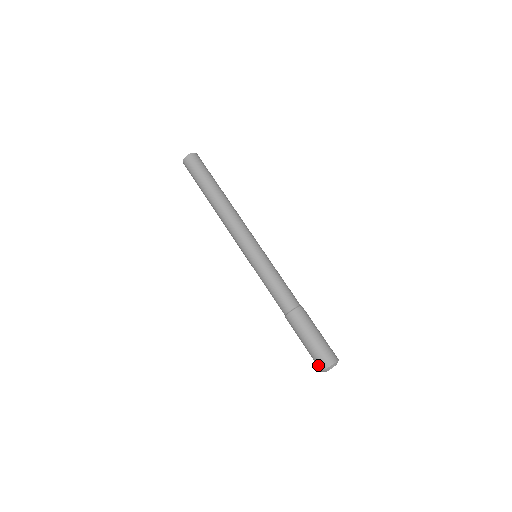
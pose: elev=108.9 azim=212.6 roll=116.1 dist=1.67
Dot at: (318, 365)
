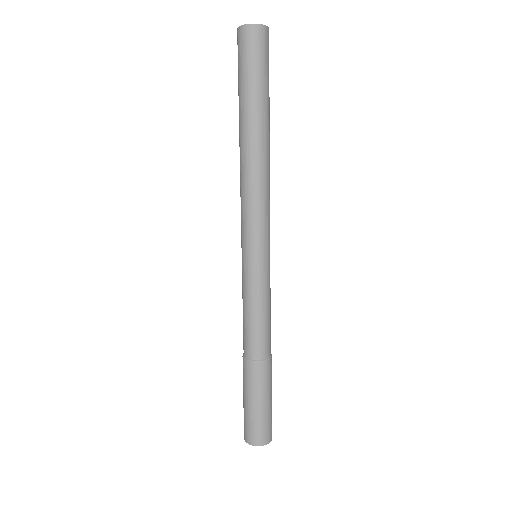
Dot at: (254, 437)
